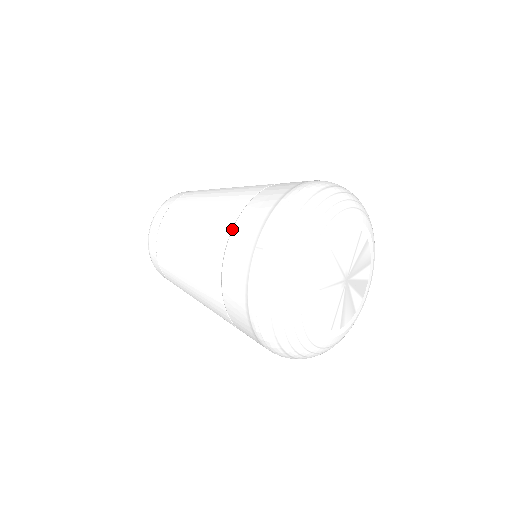
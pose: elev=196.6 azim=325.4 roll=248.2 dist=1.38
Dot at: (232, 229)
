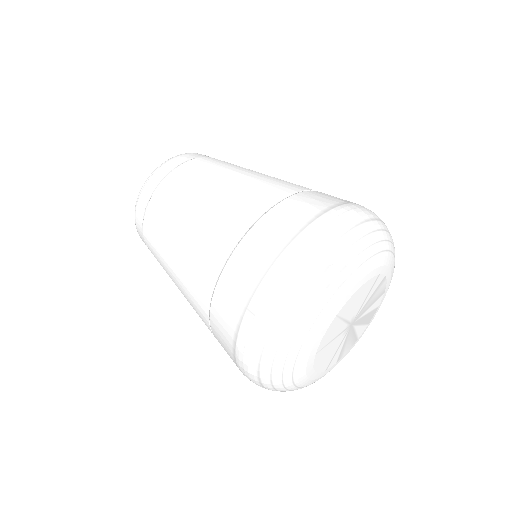
Dot at: (224, 267)
